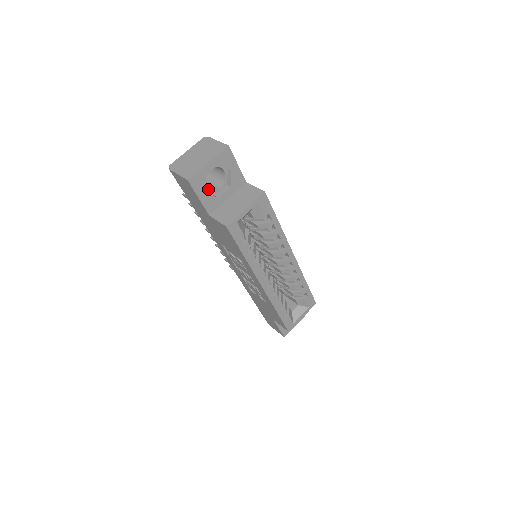
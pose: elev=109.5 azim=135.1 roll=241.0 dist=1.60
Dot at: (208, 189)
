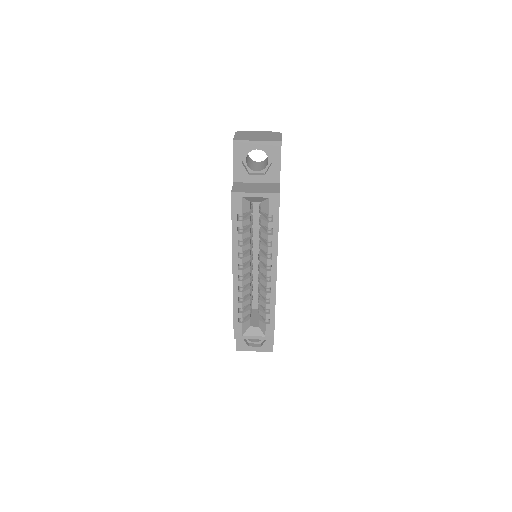
Dot at: (249, 165)
